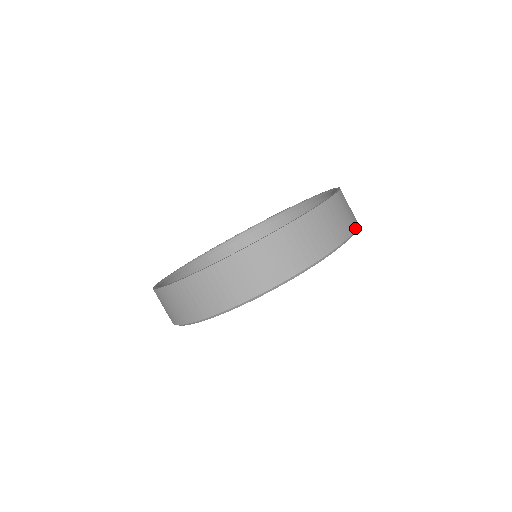
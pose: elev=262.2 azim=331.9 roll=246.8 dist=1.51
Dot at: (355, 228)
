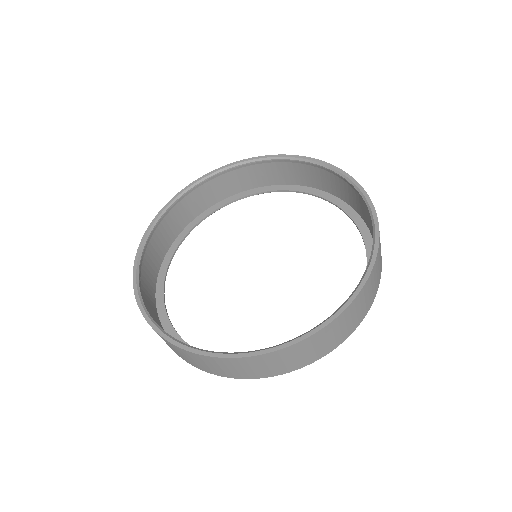
Dot at: occluded
